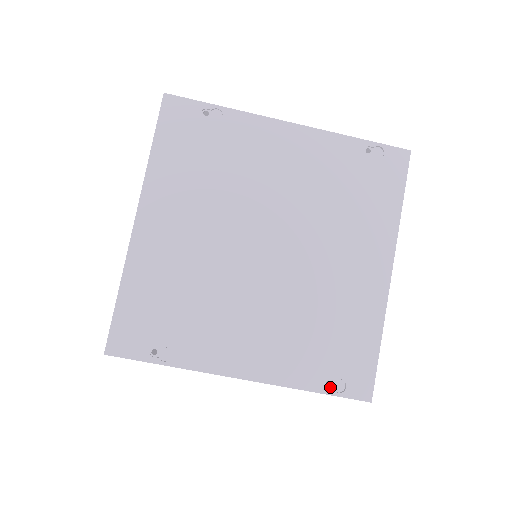
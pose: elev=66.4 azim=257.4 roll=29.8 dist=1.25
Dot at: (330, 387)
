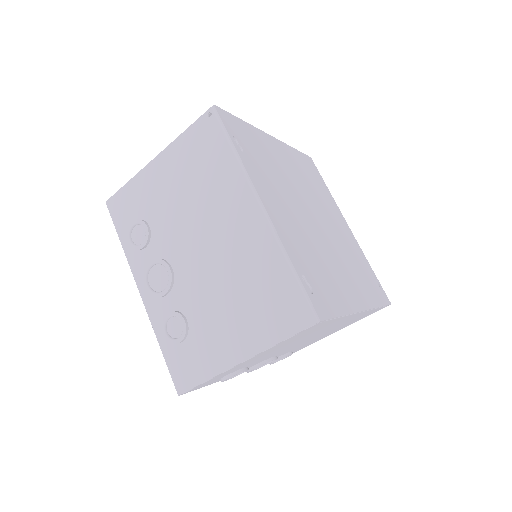
Dot at: (302, 281)
